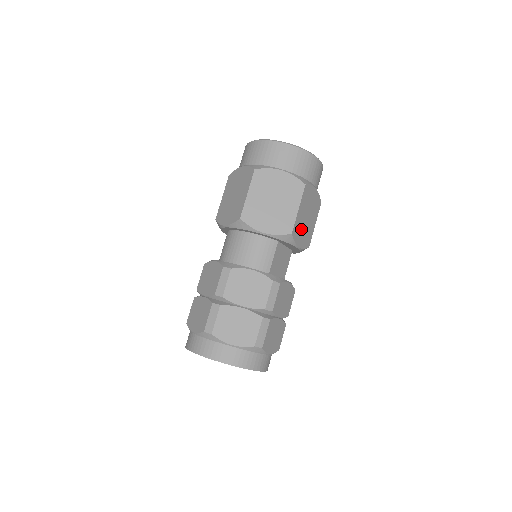
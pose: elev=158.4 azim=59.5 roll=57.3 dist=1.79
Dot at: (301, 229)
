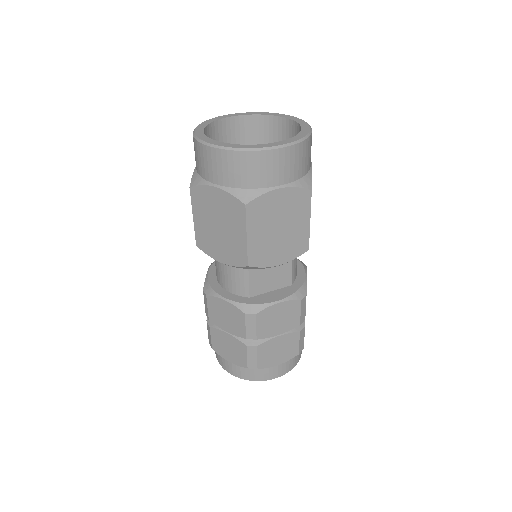
Dot at: (271, 248)
